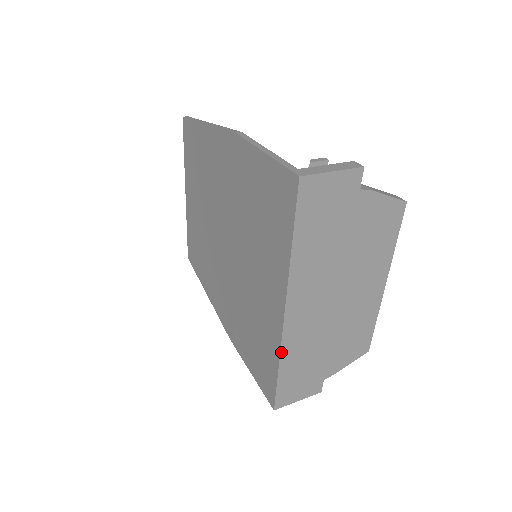
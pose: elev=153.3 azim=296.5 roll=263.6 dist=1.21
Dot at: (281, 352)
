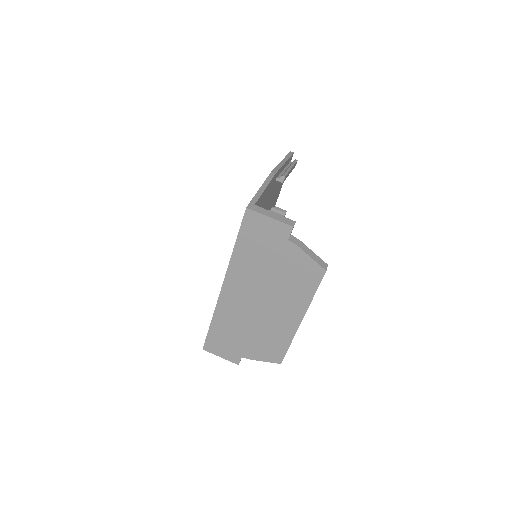
Dot at: (215, 312)
